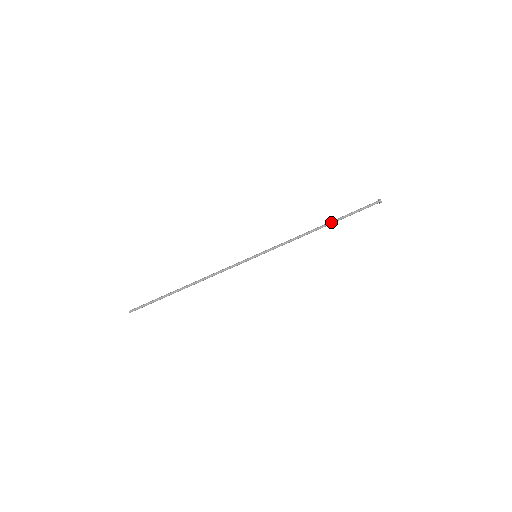
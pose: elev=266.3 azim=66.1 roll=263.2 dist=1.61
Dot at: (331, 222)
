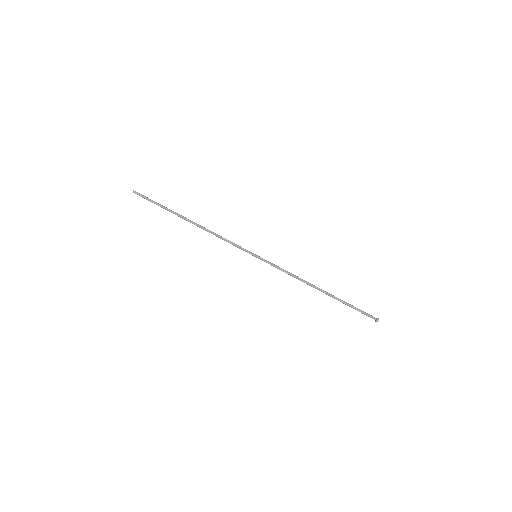
Dot at: occluded
